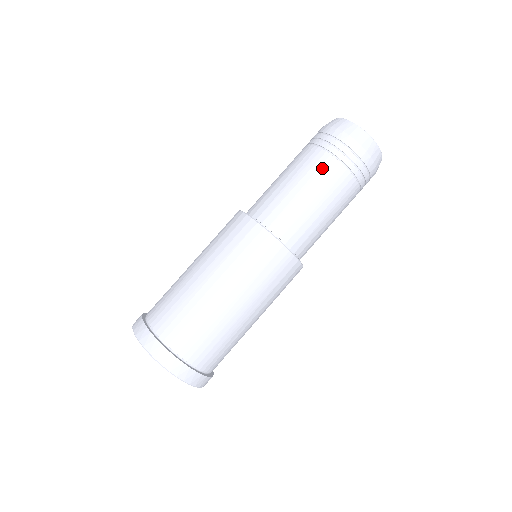
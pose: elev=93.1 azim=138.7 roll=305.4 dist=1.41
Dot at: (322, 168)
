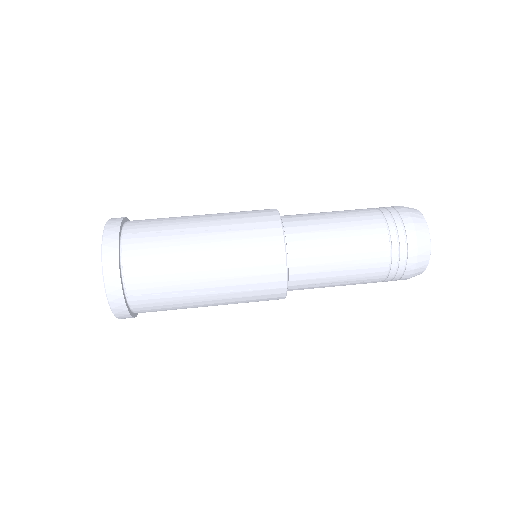
Dot at: (363, 212)
